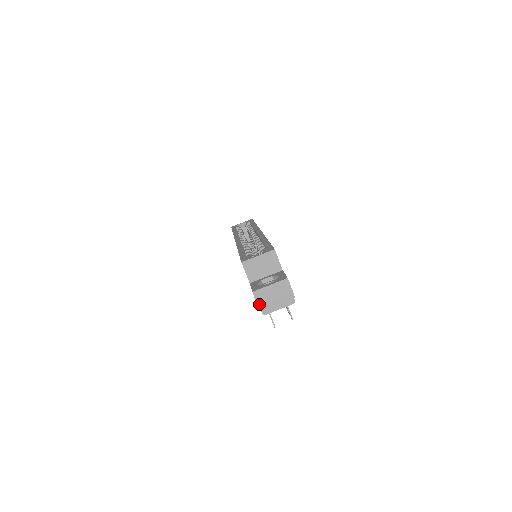
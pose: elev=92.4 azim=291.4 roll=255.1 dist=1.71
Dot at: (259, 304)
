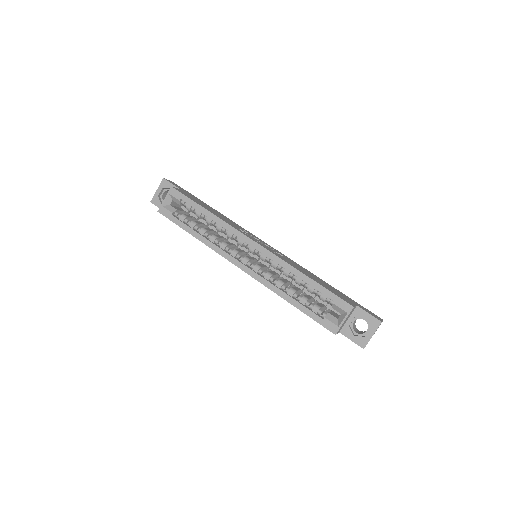
Dot at: occluded
